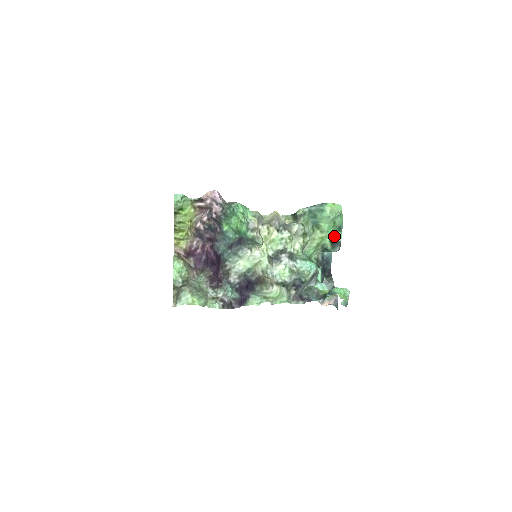
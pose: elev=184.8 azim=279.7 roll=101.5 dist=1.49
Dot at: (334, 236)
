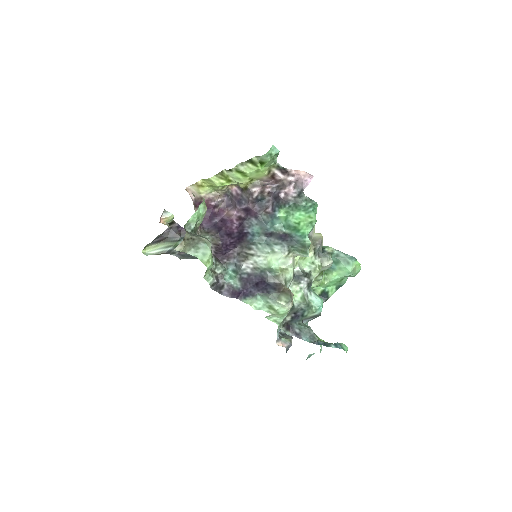
Dot at: (329, 289)
